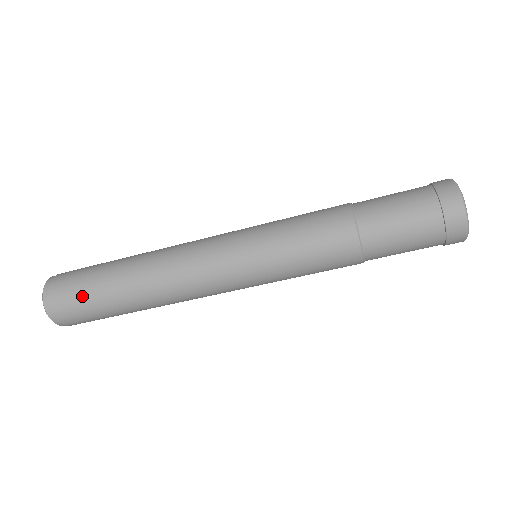
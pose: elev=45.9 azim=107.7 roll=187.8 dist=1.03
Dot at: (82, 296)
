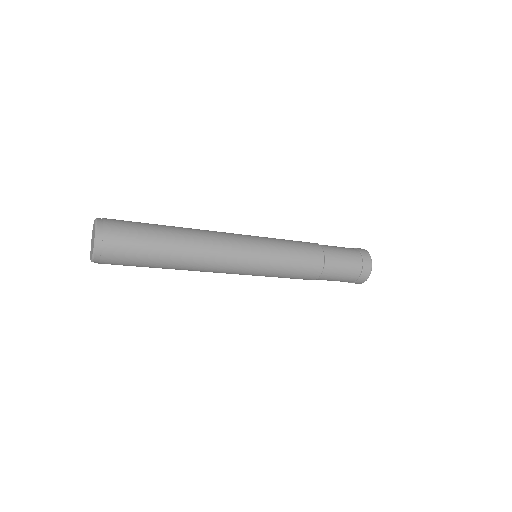
Dot at: (132, 263)
